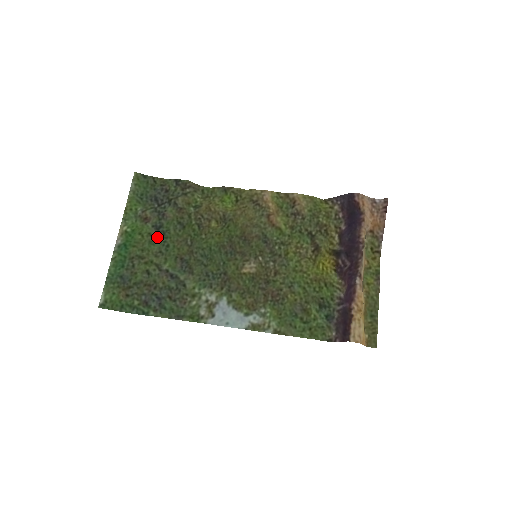
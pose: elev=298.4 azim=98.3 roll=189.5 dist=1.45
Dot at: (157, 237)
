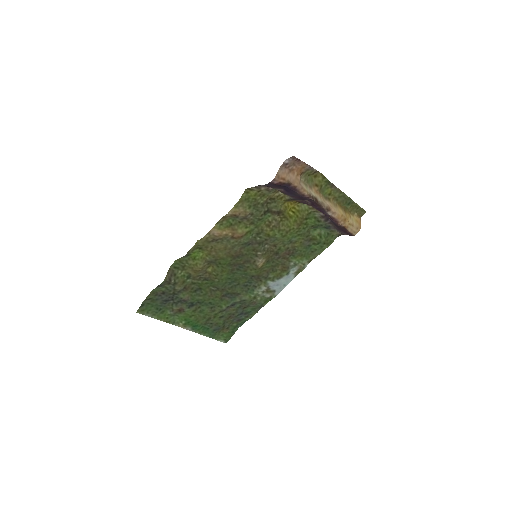
Dot at: (199, 307)
